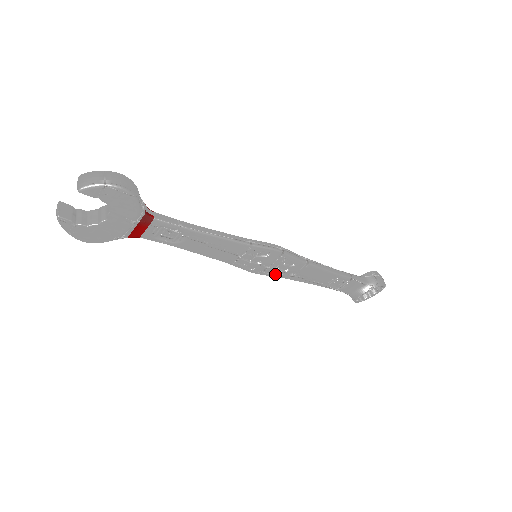
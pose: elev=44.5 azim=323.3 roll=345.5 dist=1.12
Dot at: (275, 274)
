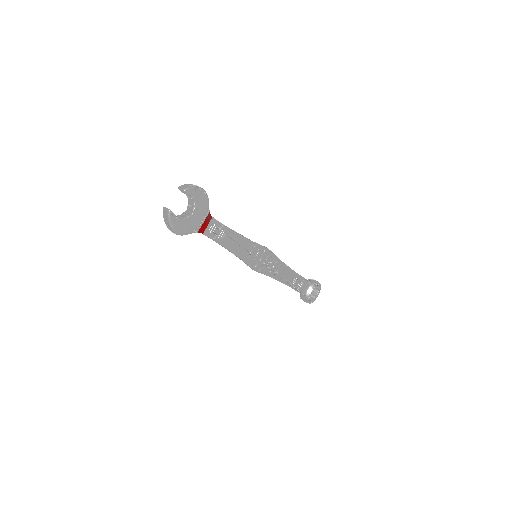
Dot at: (266, 272)
